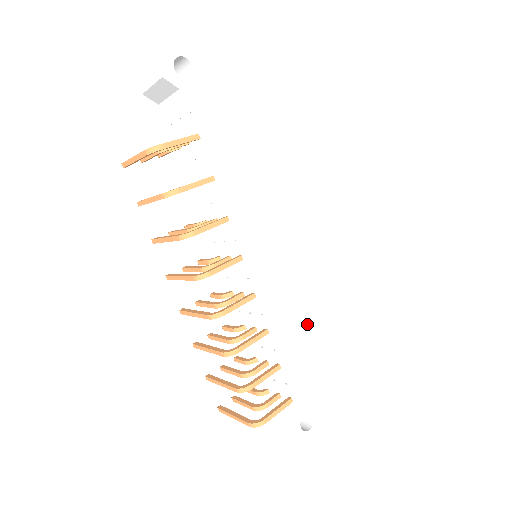
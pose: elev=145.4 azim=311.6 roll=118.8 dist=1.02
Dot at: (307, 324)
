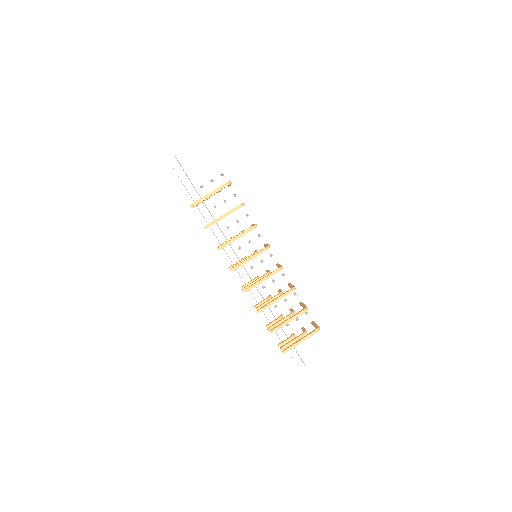
Dot at: occluded
